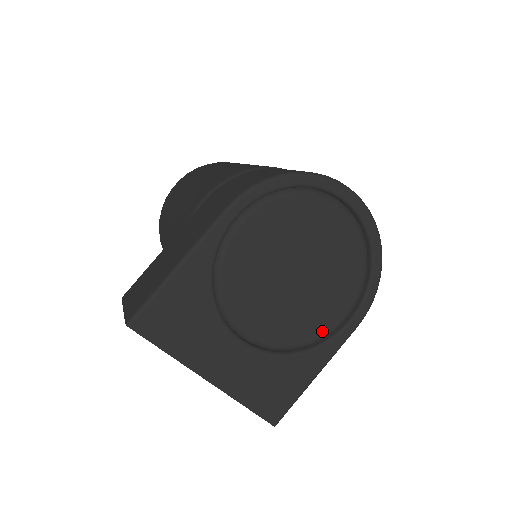
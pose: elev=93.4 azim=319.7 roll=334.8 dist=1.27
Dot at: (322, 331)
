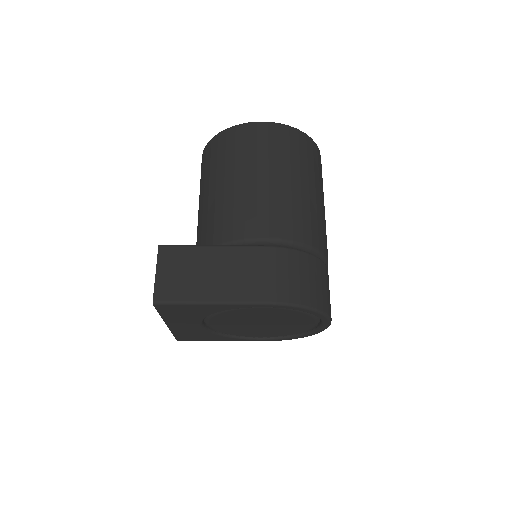
Dot at: (244, 335)
